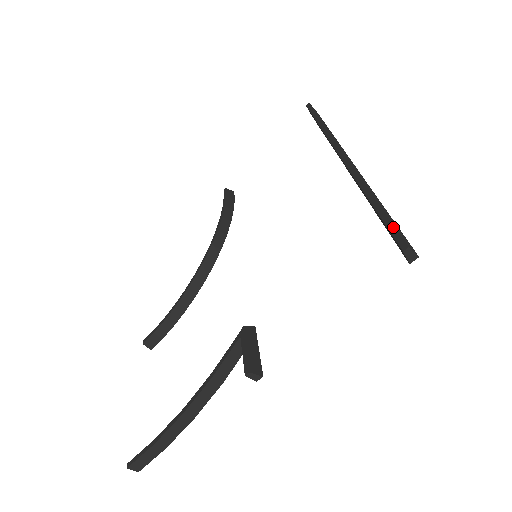
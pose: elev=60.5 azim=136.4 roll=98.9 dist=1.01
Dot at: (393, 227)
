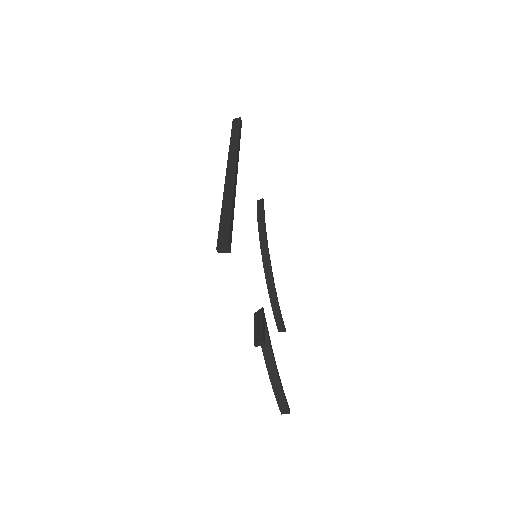
Dot at: (218, 234)
